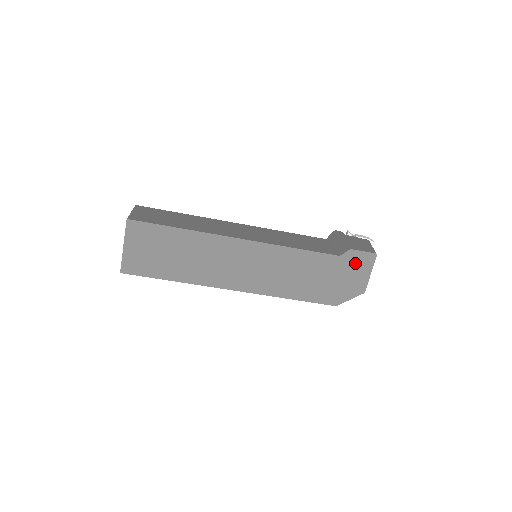
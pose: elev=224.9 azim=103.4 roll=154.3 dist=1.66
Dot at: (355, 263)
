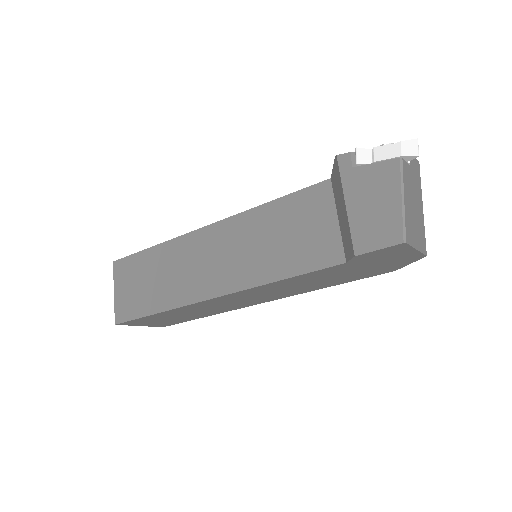
Dot at: (378, 256)
